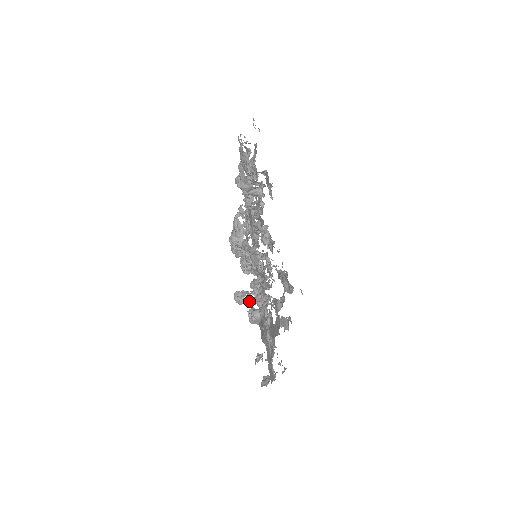
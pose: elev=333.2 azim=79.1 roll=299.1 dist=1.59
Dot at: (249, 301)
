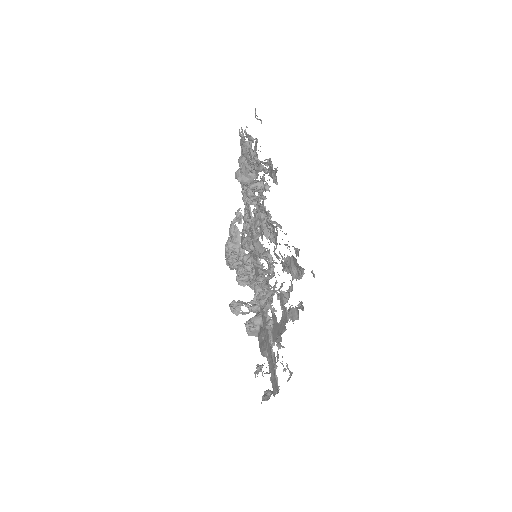
Dot at: (246, 312)
